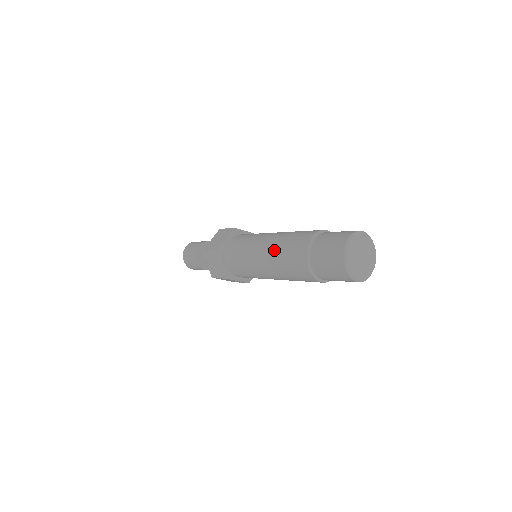
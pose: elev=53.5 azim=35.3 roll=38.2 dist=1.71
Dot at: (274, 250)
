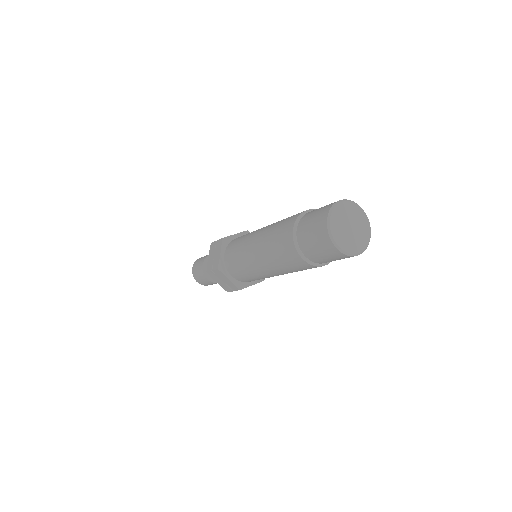
Dot at: (265, 253)
